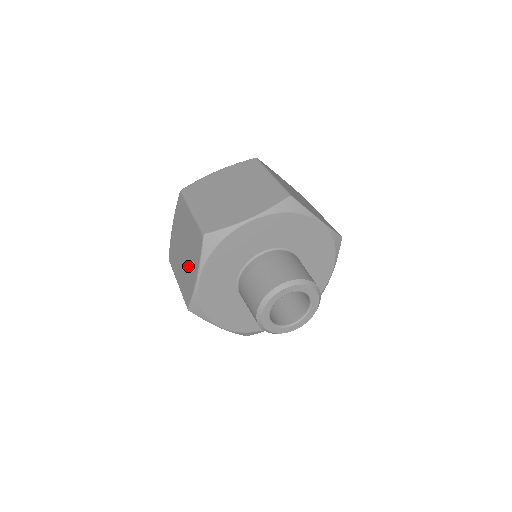
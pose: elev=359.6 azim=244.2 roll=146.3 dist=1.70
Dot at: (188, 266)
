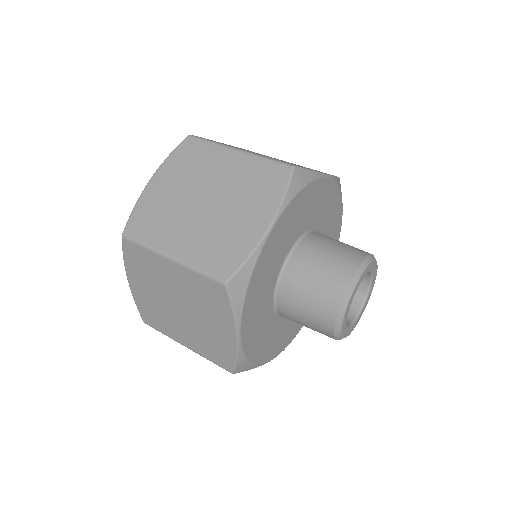
Dot at: (204, 326)
